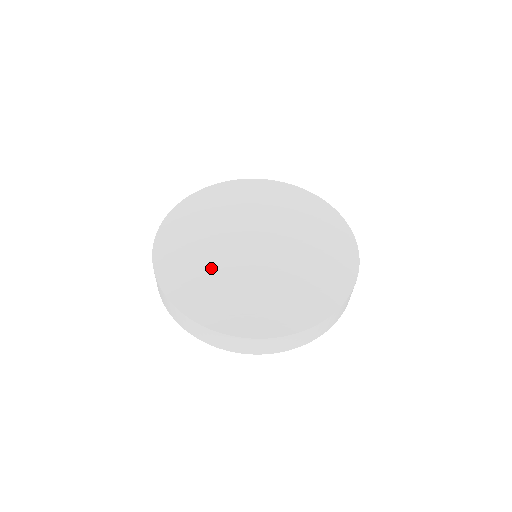
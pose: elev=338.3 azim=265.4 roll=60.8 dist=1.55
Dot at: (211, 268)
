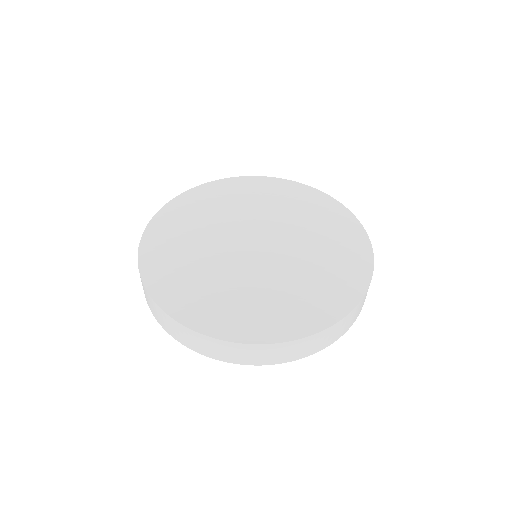
Dot at: (198, 257)
